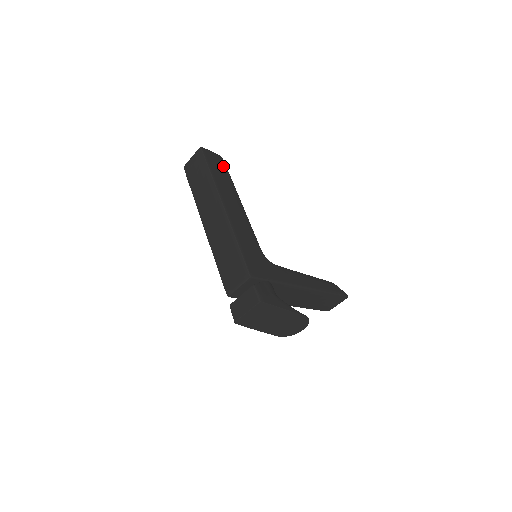
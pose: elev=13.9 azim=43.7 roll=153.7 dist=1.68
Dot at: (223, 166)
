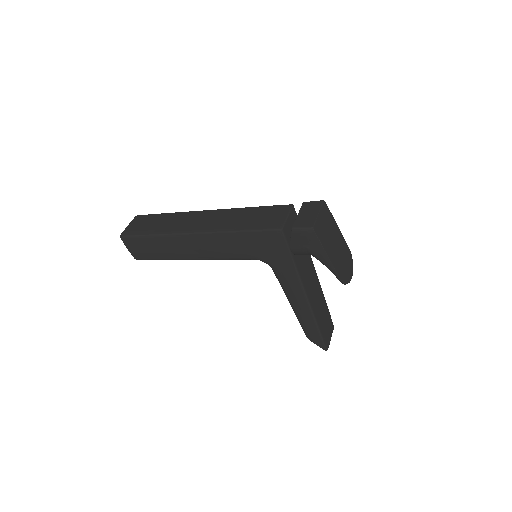
Dot at: occluded
